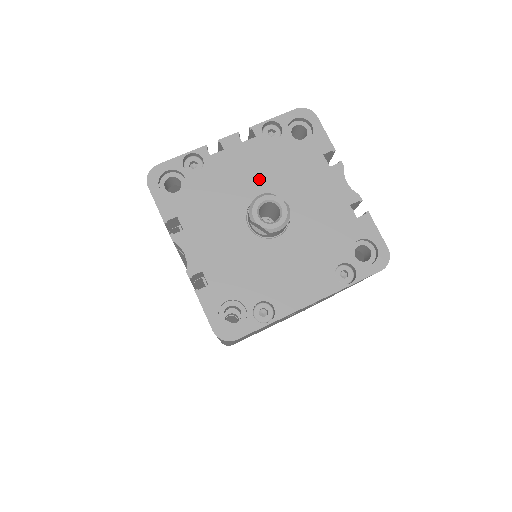
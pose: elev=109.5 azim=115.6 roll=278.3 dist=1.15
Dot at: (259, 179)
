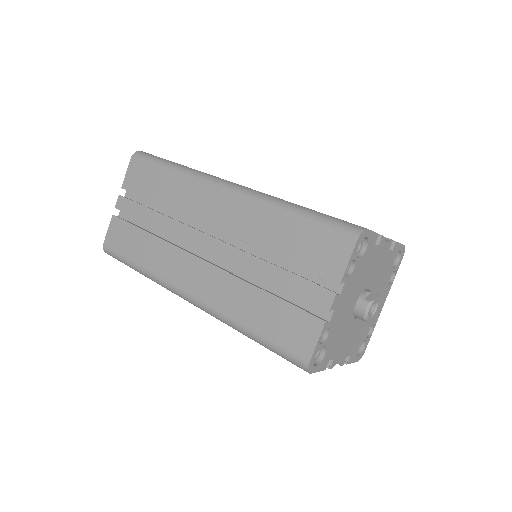
Dot at: (353, 297)
